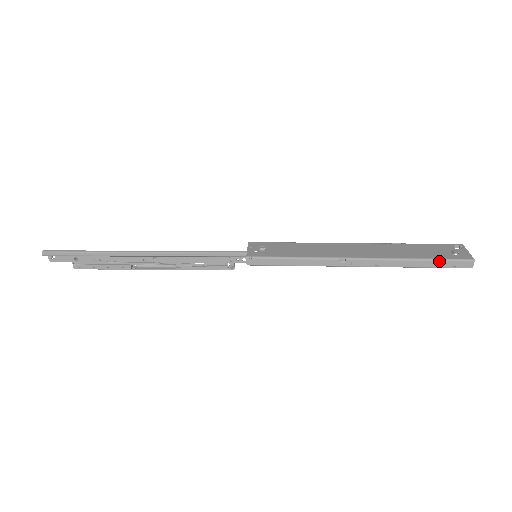
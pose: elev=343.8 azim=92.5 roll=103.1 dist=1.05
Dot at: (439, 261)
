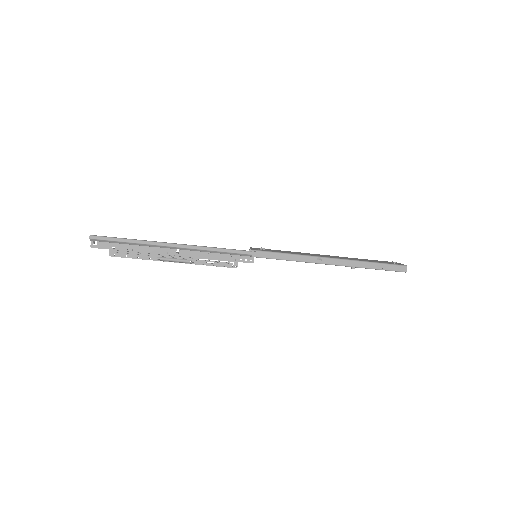
Dot at: (385, 265)
